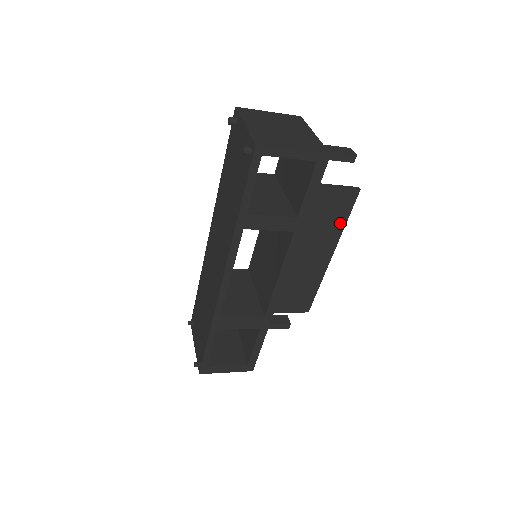
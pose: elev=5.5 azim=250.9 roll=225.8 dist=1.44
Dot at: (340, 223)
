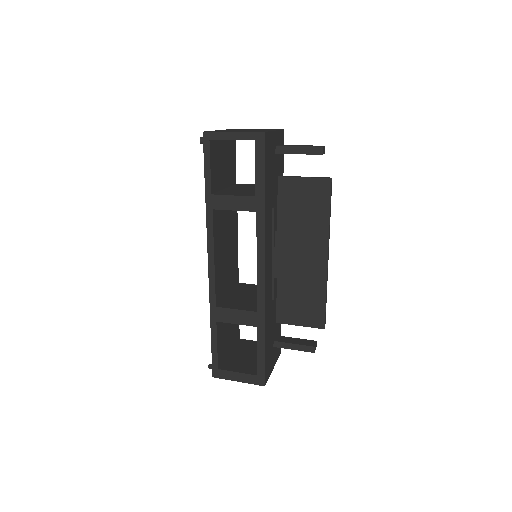
Dot at: (323, 217)
